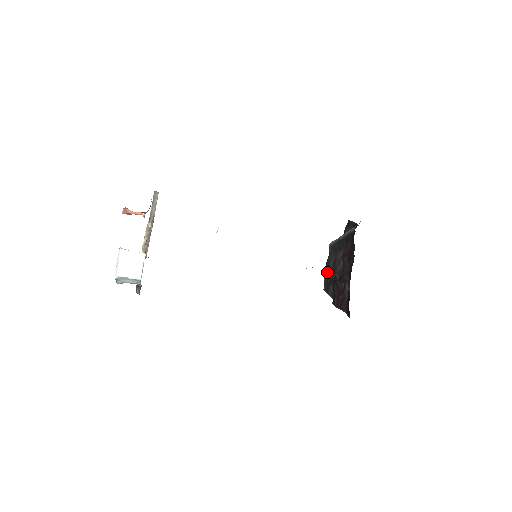
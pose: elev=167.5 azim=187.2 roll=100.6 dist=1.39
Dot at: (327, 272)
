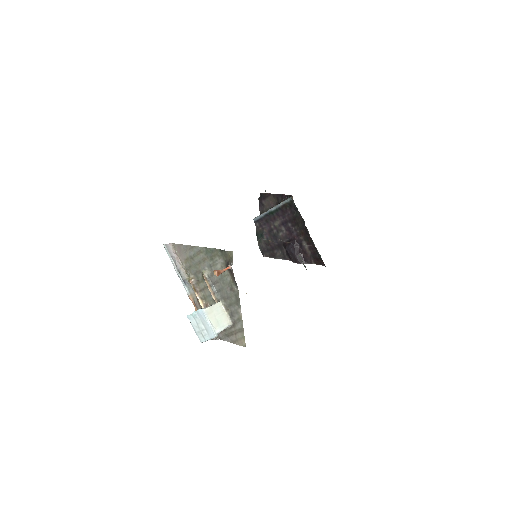
Dot at: (262, 242)
